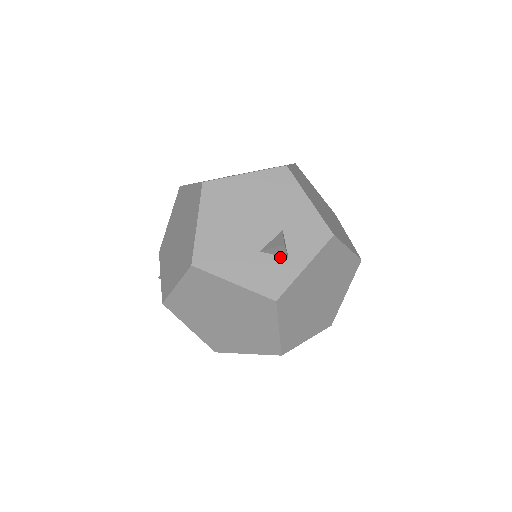
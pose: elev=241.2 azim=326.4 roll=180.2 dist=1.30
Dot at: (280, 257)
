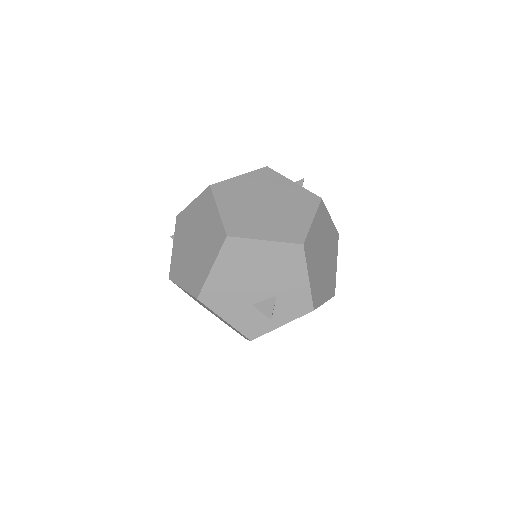
Dot at: occluded
